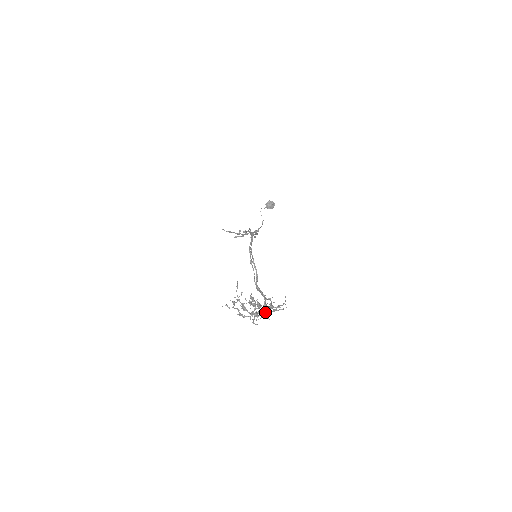
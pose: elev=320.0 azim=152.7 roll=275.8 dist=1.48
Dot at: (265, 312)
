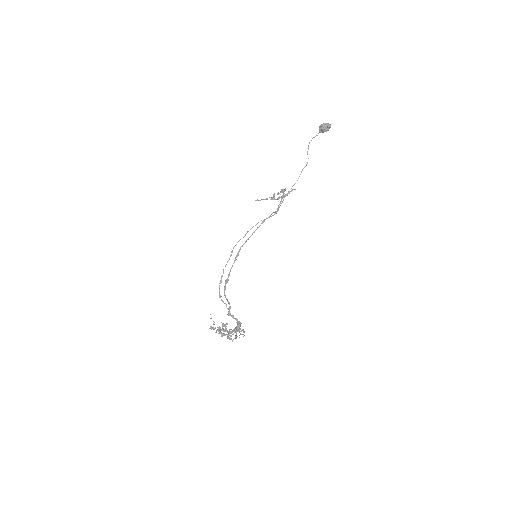
Dot at: (229, 338)
